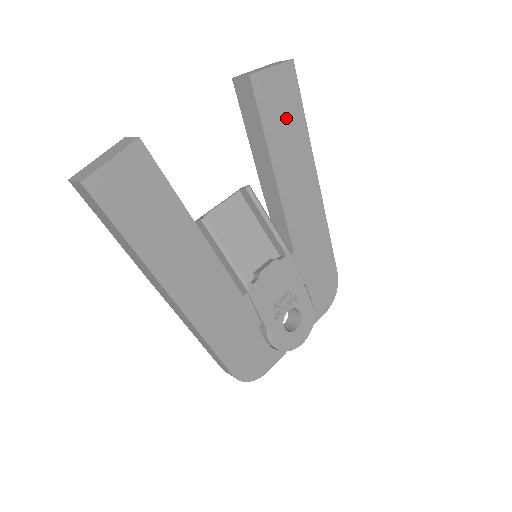
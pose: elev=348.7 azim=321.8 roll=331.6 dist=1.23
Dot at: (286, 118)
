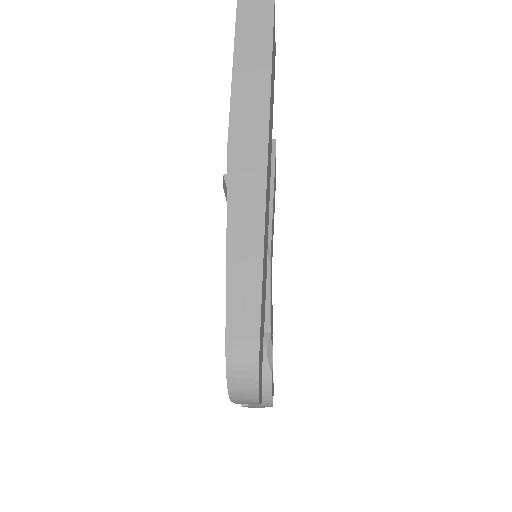
Dot at: occluded
